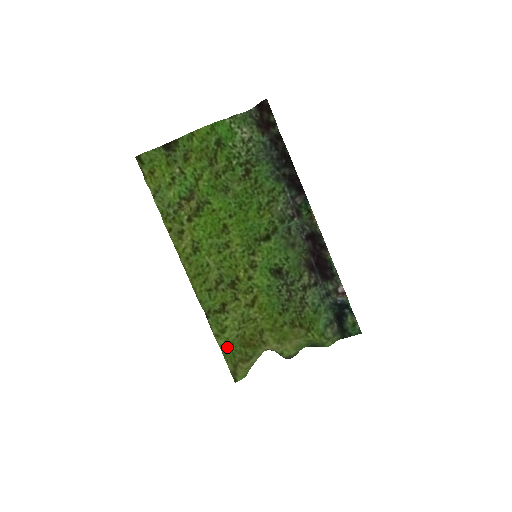
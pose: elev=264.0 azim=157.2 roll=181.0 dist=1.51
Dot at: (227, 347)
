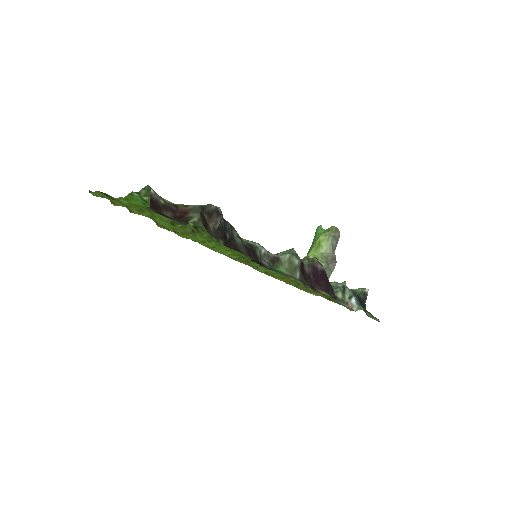
Dot at: occluded
